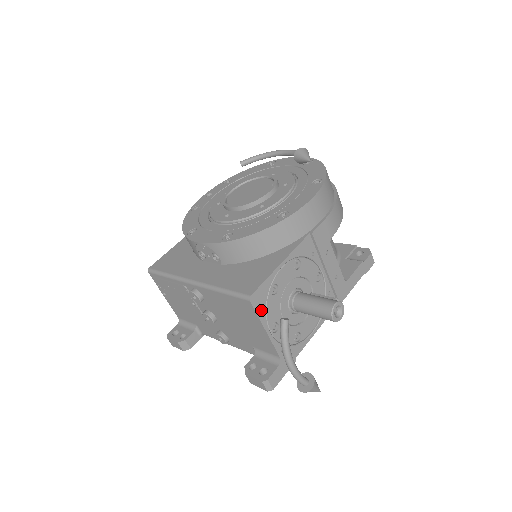
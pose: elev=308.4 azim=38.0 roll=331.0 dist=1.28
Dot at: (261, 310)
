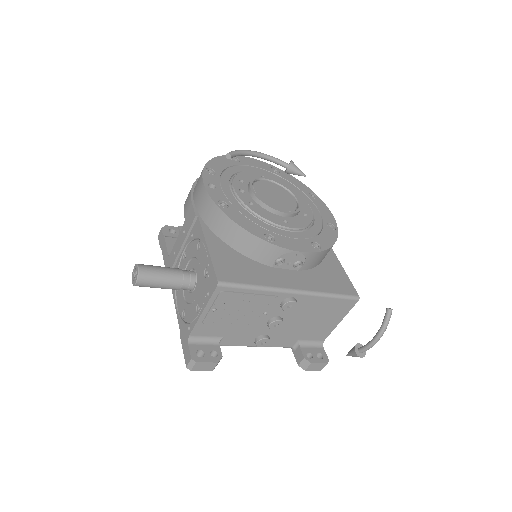
Dot at: occluded
